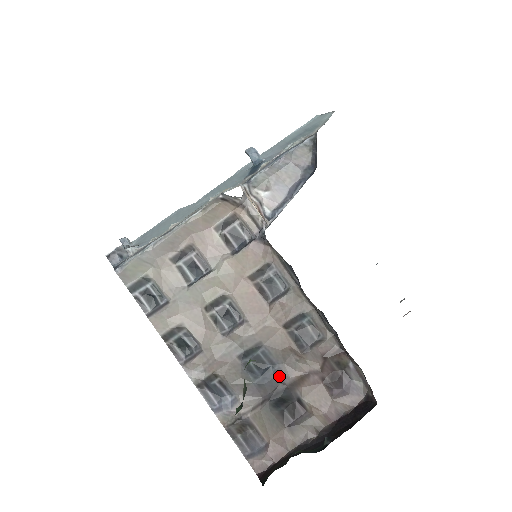
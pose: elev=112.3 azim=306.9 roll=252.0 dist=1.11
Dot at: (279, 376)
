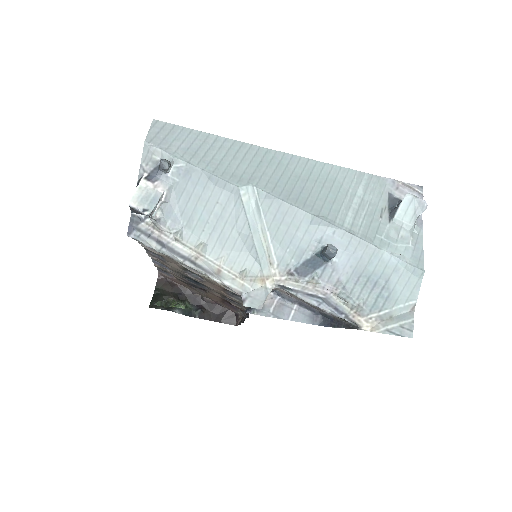
Dot at: (202, 287)
